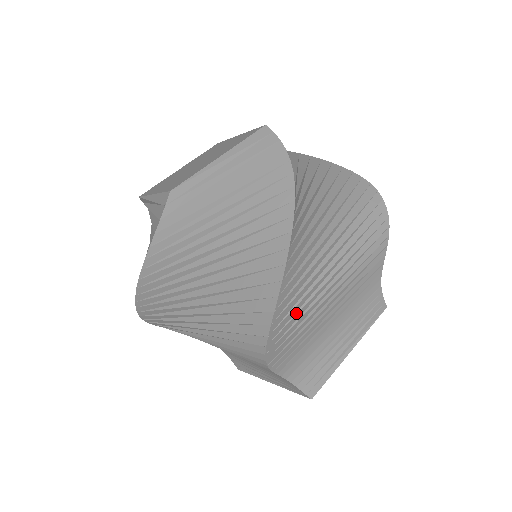
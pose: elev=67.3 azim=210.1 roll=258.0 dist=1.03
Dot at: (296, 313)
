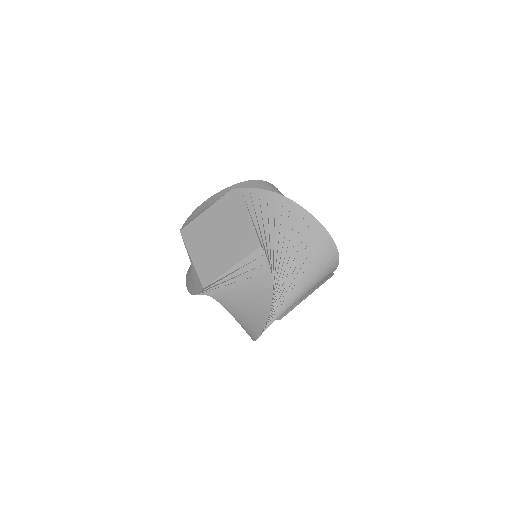
Dot at: occluded
